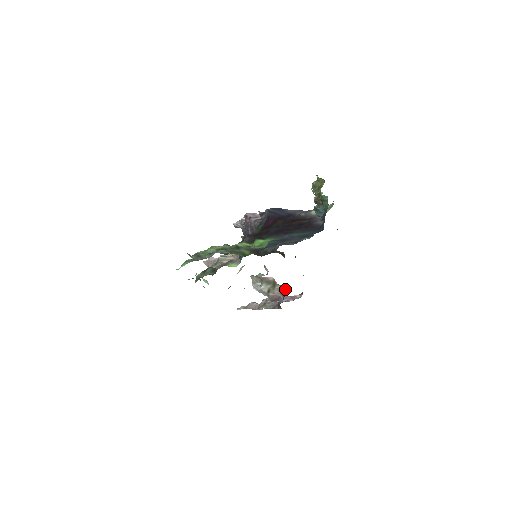
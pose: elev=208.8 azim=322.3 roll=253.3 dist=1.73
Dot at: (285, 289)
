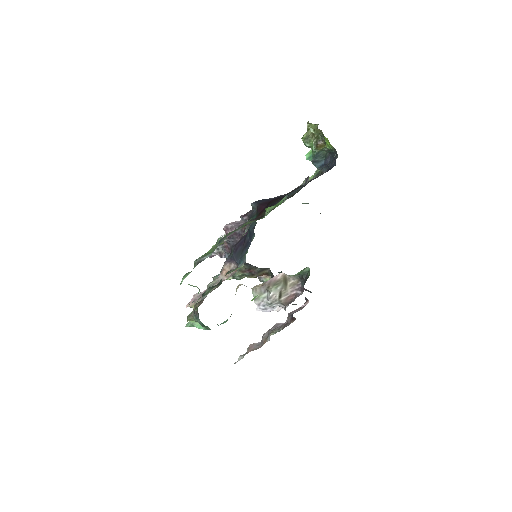
Dot at: (302, 276)
